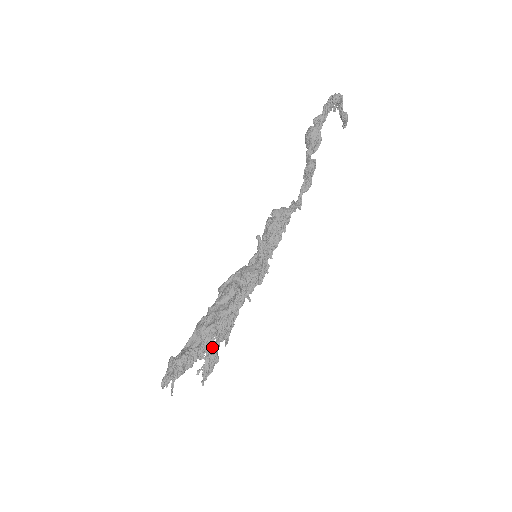
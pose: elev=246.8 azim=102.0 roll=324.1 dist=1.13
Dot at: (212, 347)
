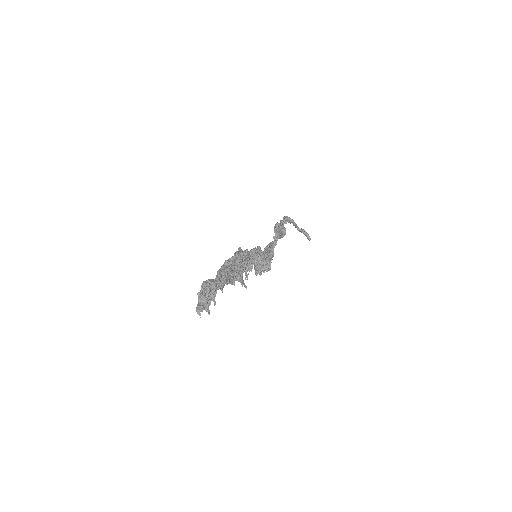
Dot at: occluded
